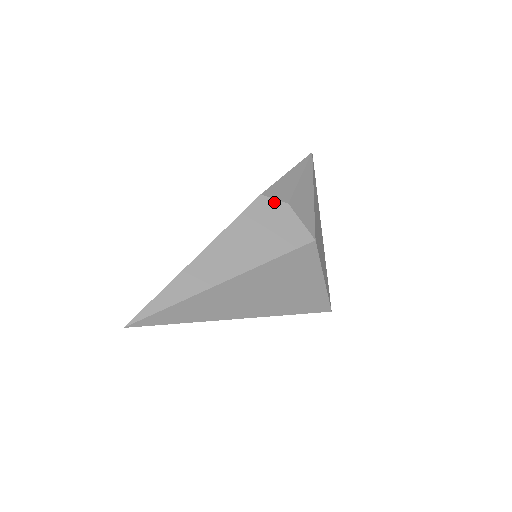
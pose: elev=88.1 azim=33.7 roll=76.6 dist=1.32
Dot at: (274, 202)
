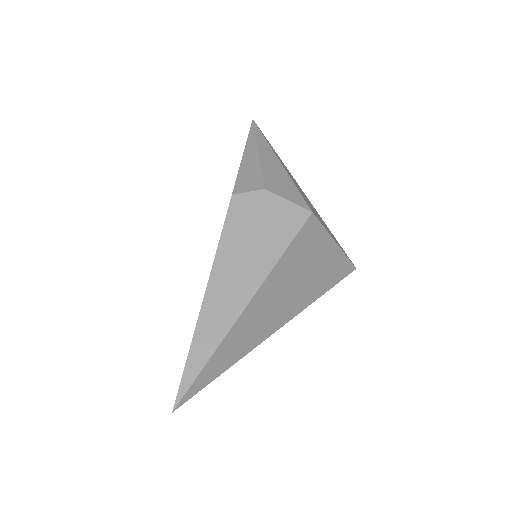
Dot at: (250, 195)
